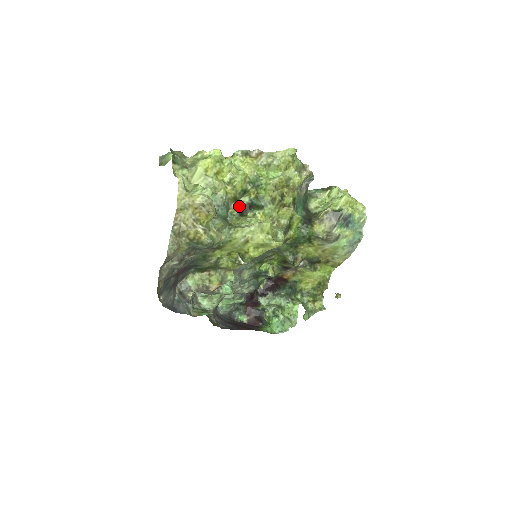
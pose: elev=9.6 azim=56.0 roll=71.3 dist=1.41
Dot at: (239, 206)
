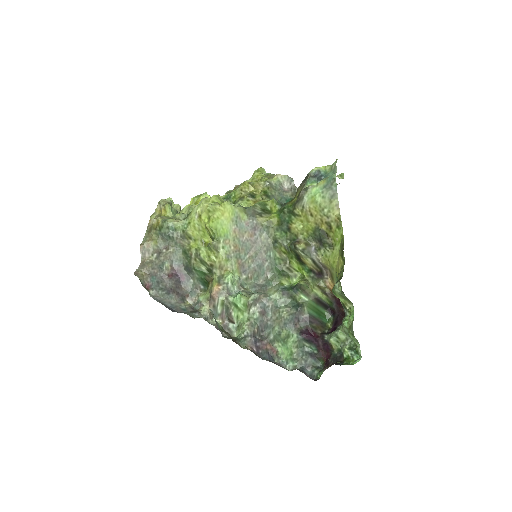
Dot at: occluded
